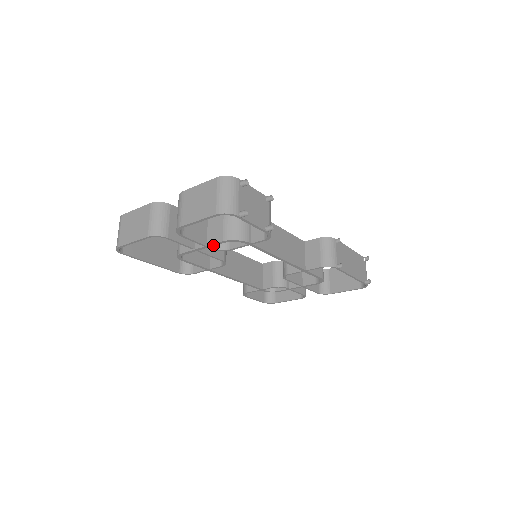
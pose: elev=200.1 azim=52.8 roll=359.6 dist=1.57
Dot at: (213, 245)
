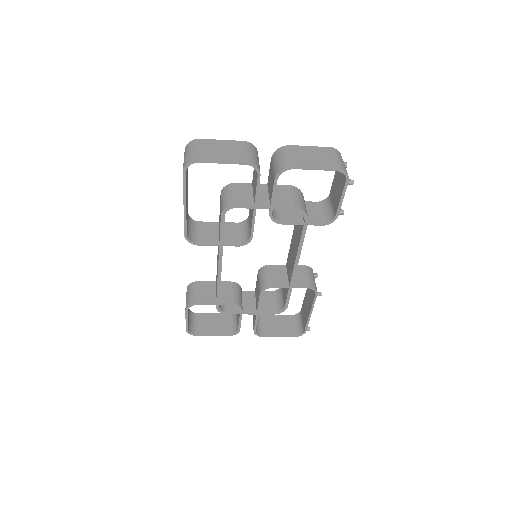
Dot at: (279, 208)
